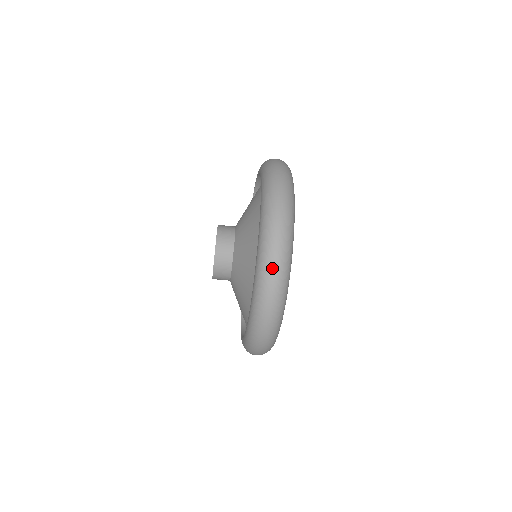
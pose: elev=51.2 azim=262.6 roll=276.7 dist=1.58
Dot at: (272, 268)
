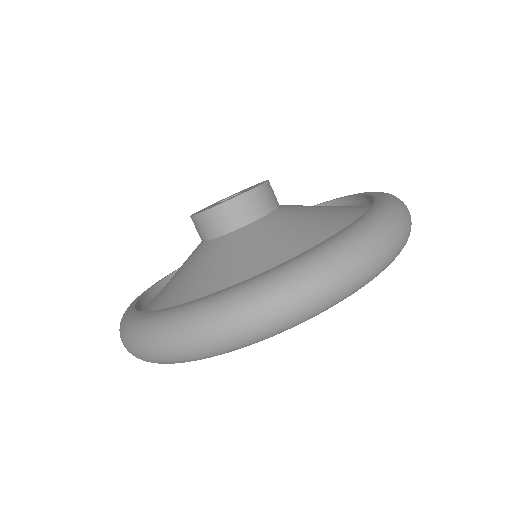
Dot at: occluded
